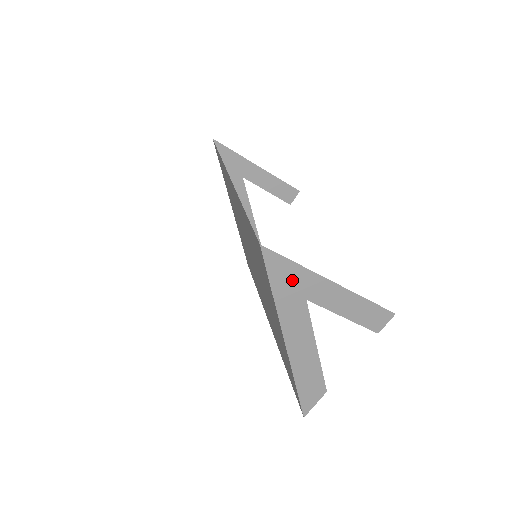
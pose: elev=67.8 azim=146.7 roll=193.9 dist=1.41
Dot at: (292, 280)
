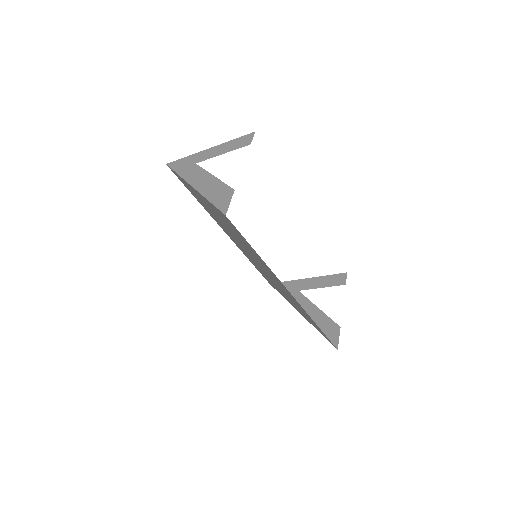
Dot at: (185, 163)
